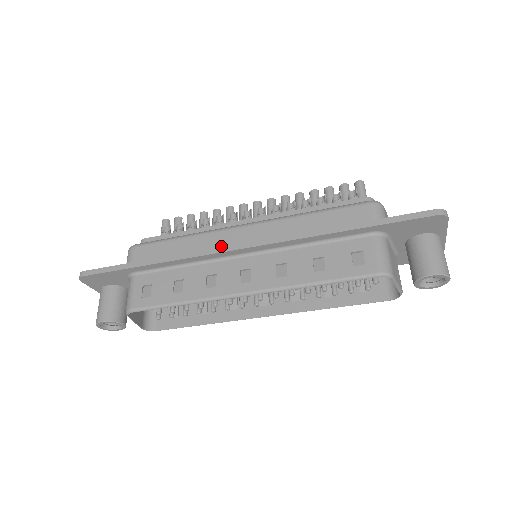
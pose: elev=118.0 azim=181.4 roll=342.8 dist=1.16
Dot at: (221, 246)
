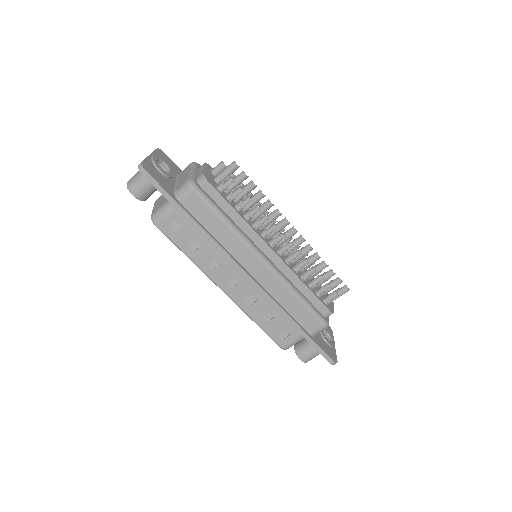
Dot at: (239, 258)
